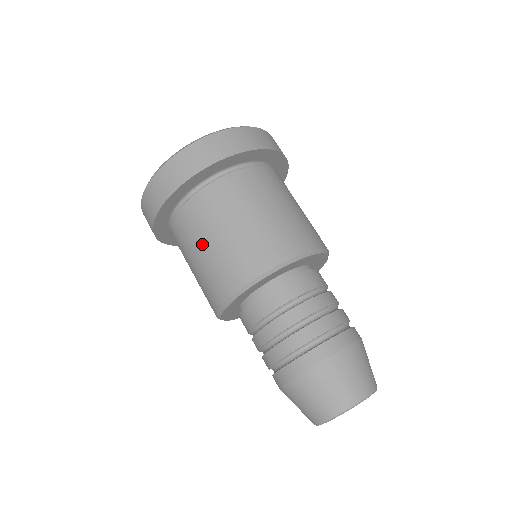
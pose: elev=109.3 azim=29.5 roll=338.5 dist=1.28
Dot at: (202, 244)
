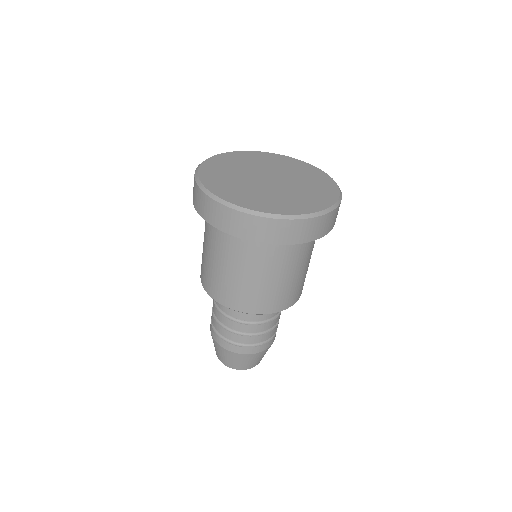
Dot at: (204, 240)
